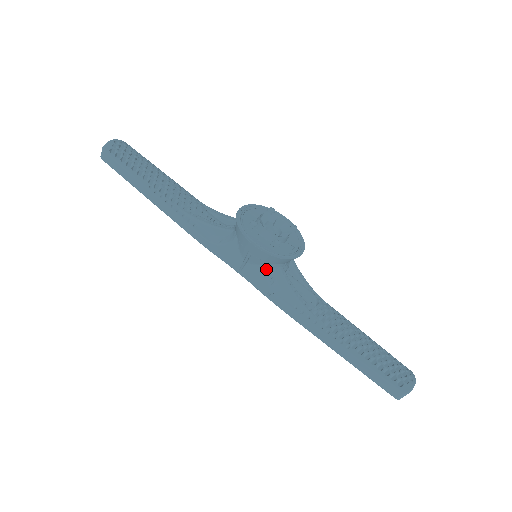
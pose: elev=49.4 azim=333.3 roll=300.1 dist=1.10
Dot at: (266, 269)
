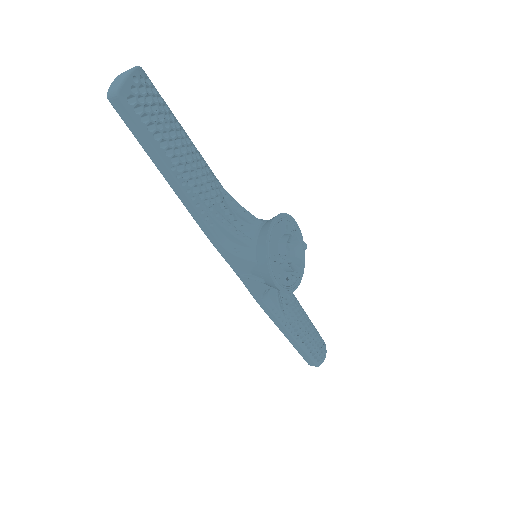
Dot at: (269, 288)
